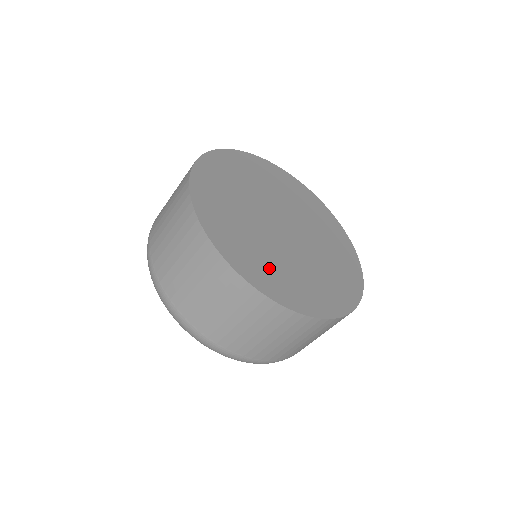
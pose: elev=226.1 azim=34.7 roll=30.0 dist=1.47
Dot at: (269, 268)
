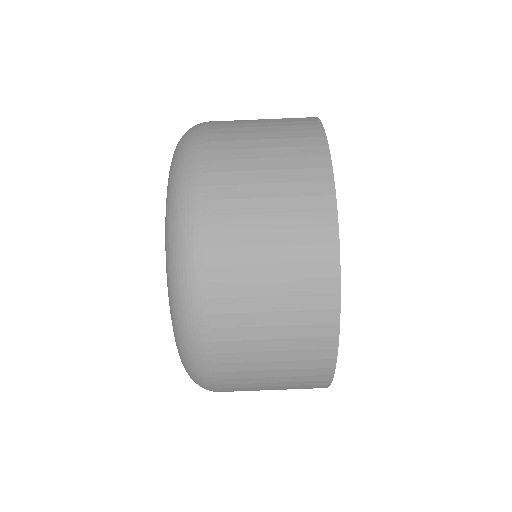
Dot at: occluded
